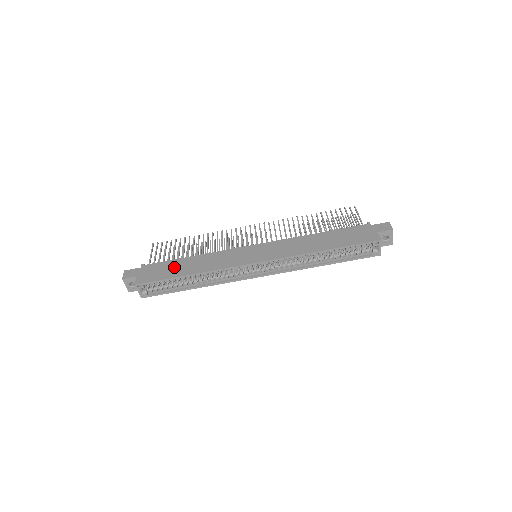
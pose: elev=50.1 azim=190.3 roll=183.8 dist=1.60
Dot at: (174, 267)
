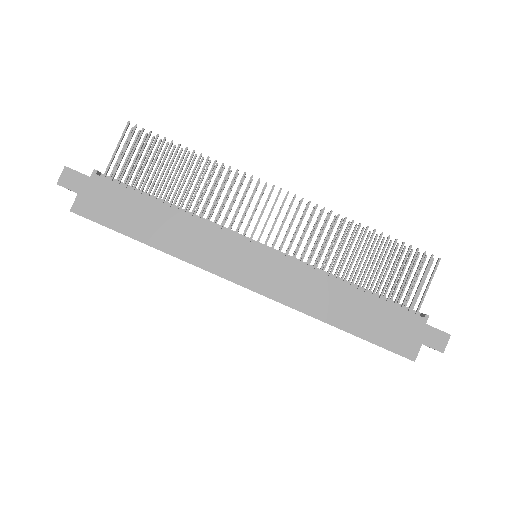
Dot at: (135, 213)
